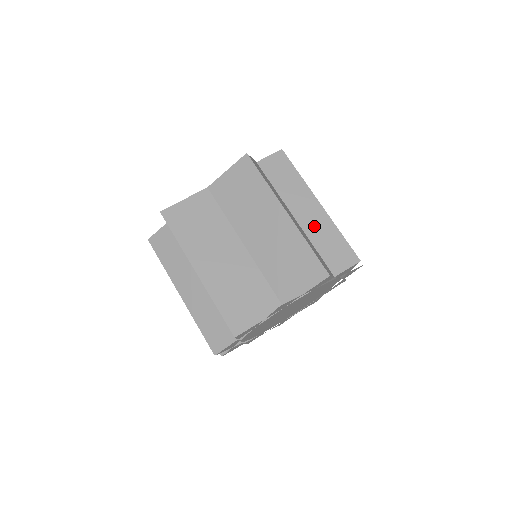
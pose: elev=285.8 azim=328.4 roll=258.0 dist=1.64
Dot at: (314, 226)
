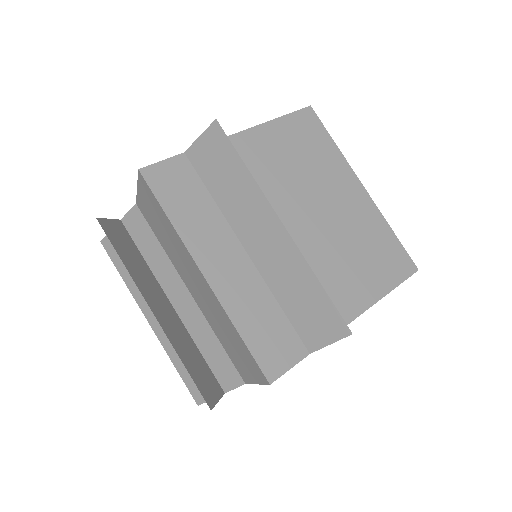
Dot at: (276, 267)
